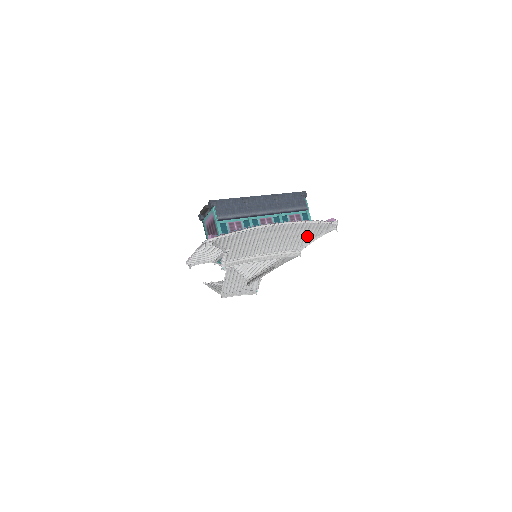
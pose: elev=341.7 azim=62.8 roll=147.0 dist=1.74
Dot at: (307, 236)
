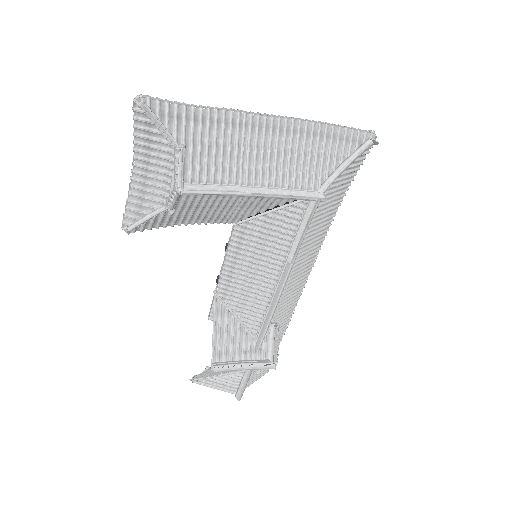
Dot at: (328, 158)
